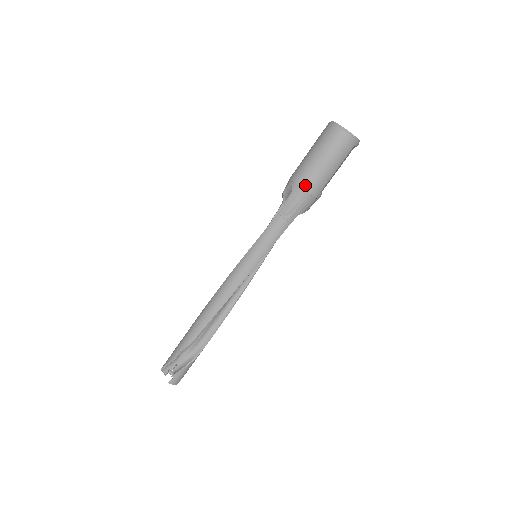
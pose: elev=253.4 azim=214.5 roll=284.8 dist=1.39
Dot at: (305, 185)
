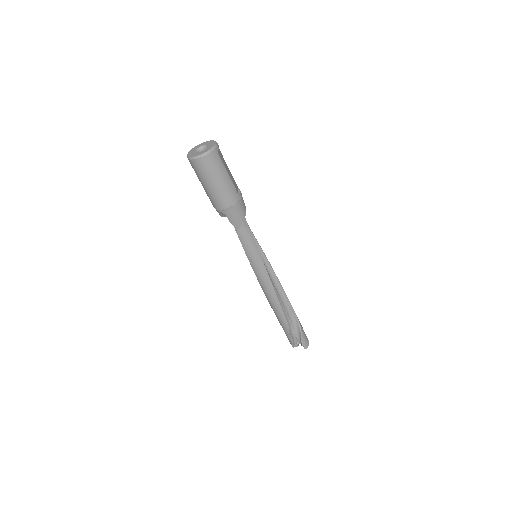
Dot at: (226, 205)
